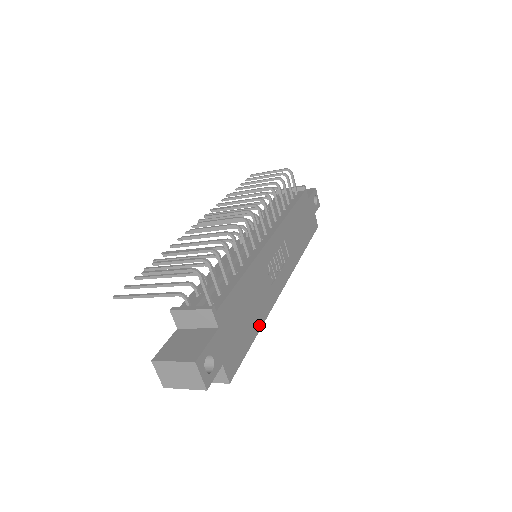
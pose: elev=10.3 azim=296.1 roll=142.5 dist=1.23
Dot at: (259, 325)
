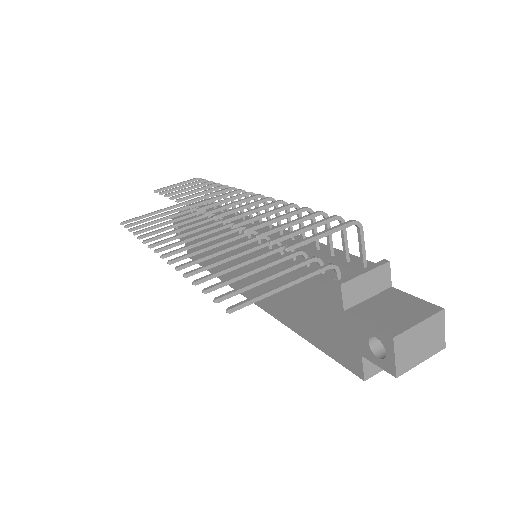
Dot at: occluded
